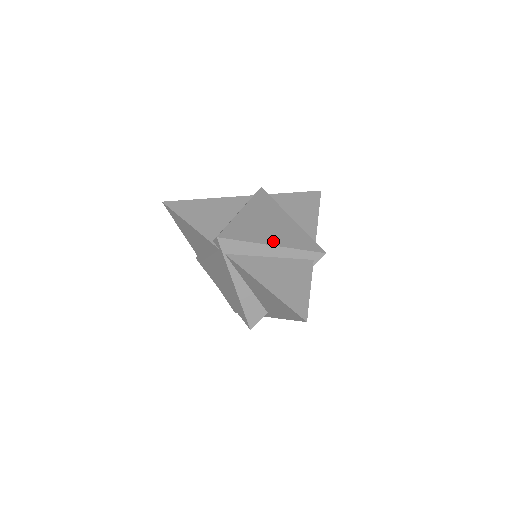
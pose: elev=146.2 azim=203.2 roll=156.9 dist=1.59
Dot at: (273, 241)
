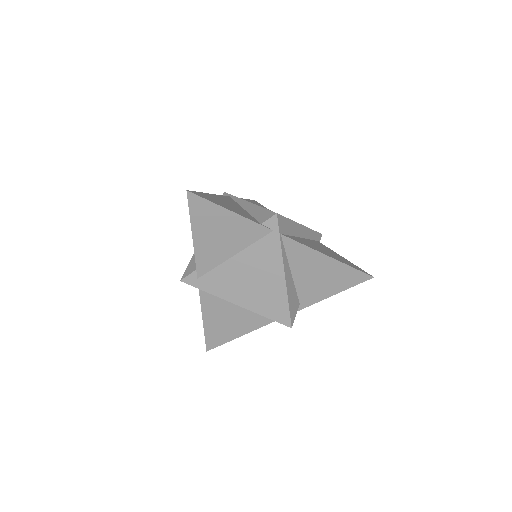
Dot at: occluded
